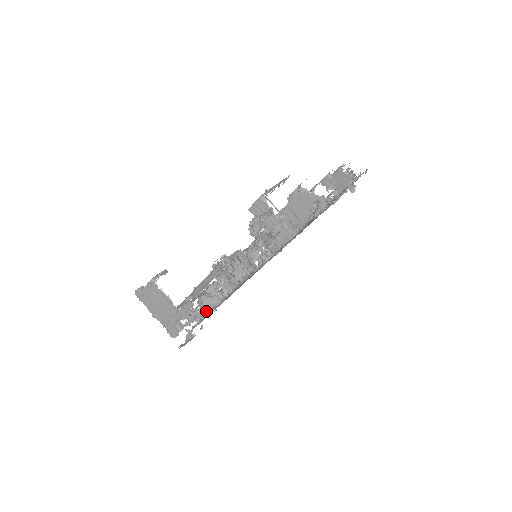
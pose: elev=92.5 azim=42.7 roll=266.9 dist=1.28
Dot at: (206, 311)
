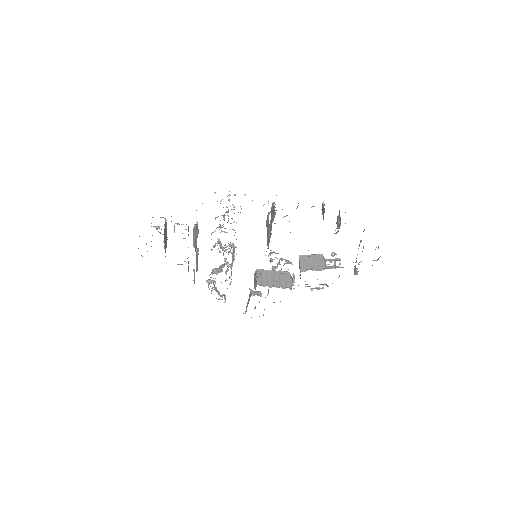
Dot at: (247, 306)
